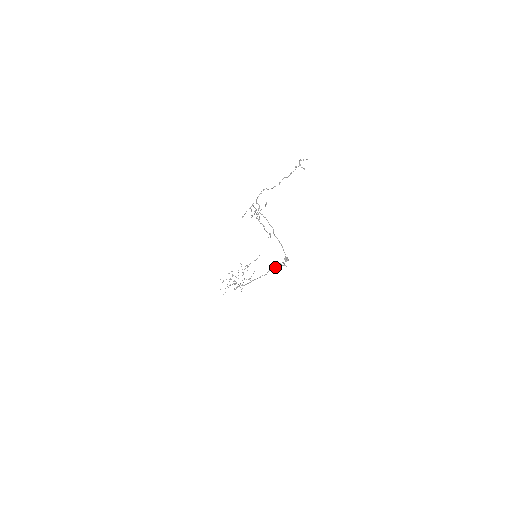
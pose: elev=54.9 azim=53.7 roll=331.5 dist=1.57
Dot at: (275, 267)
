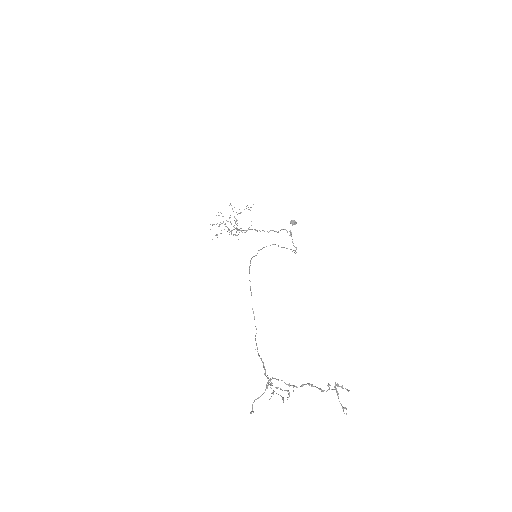
Dot at: occluded
